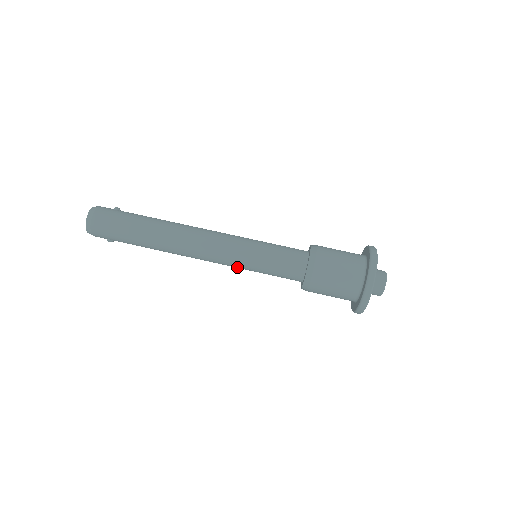
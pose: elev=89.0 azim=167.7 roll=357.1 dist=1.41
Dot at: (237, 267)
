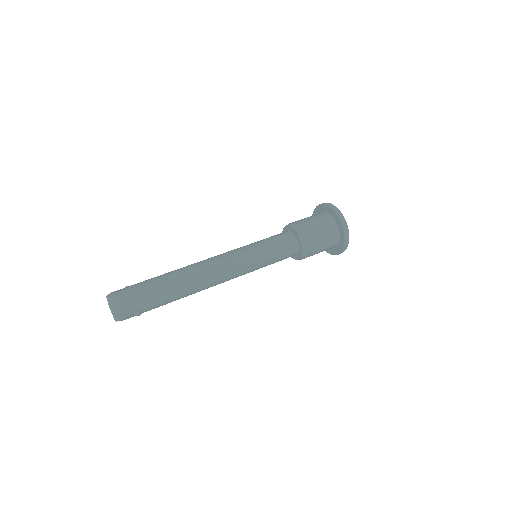
Dot at: (251, 268)
